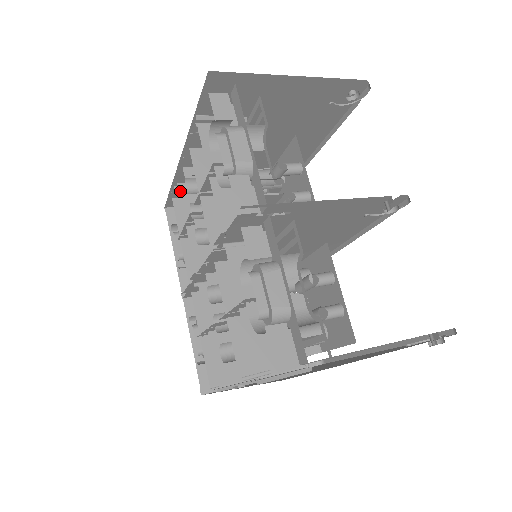
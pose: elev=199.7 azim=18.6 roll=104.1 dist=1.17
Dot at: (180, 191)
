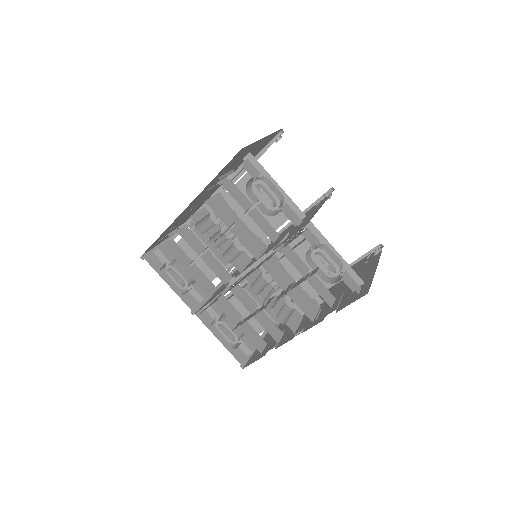
Dot at: (181, 235)
